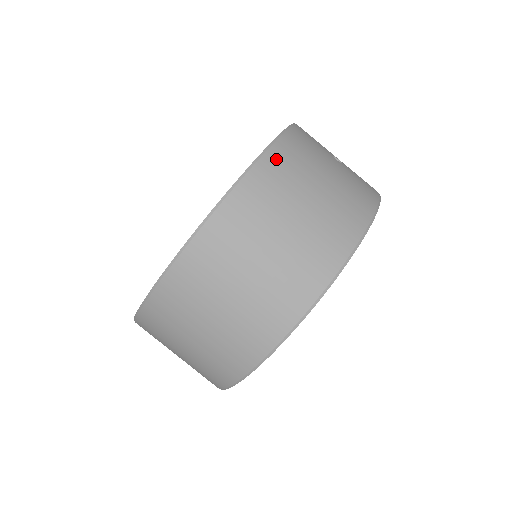
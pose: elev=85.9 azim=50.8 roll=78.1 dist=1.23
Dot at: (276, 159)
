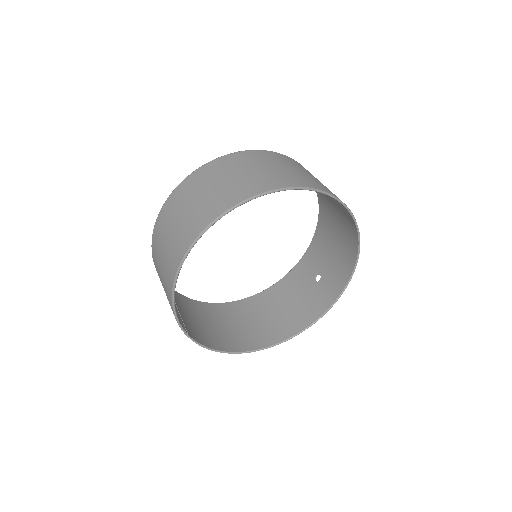
Dot at: occluded
